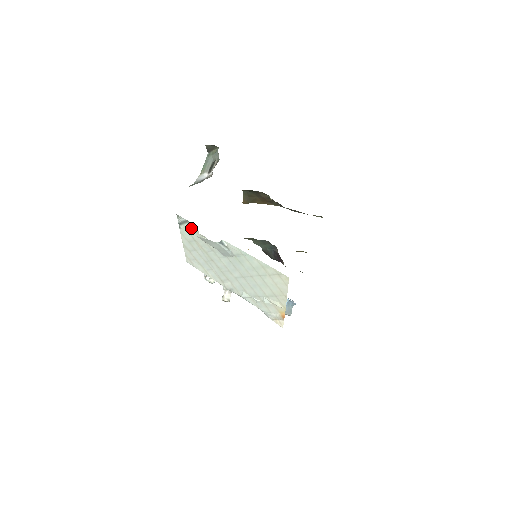
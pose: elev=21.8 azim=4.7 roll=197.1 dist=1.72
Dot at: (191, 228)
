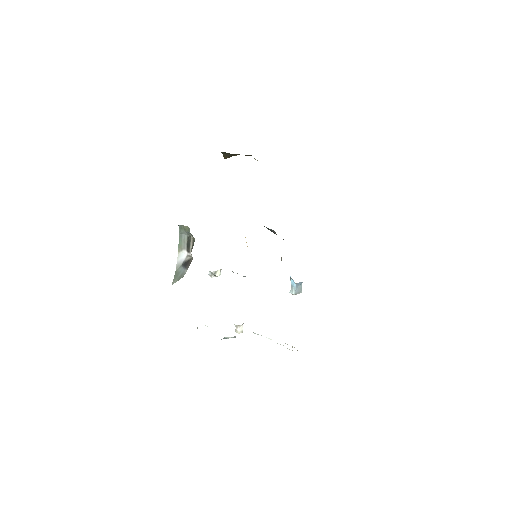
Dot at: occluded
